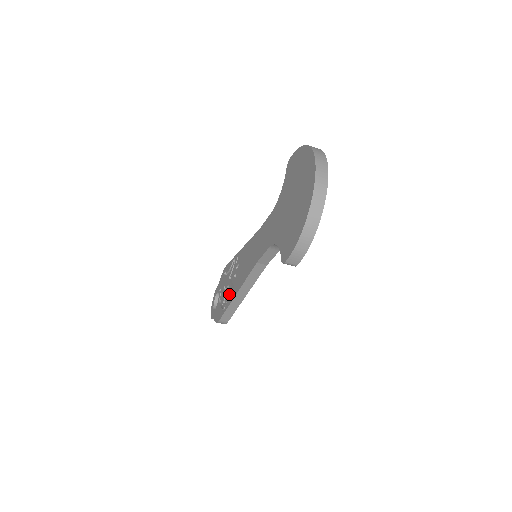
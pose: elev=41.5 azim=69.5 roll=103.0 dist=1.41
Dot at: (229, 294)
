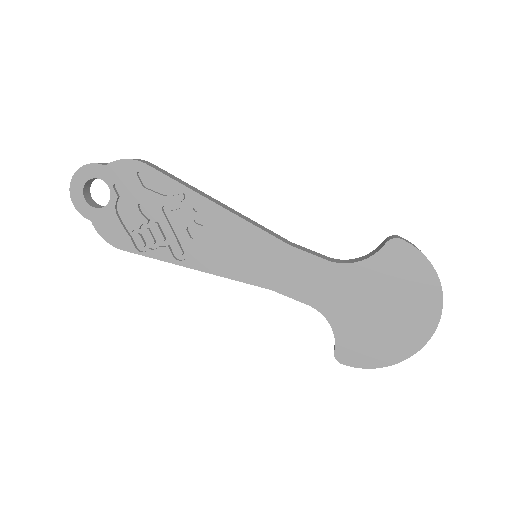
Dot at: (164, 241)
